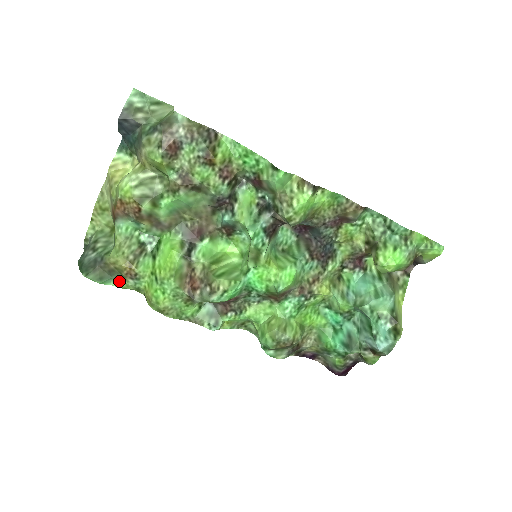
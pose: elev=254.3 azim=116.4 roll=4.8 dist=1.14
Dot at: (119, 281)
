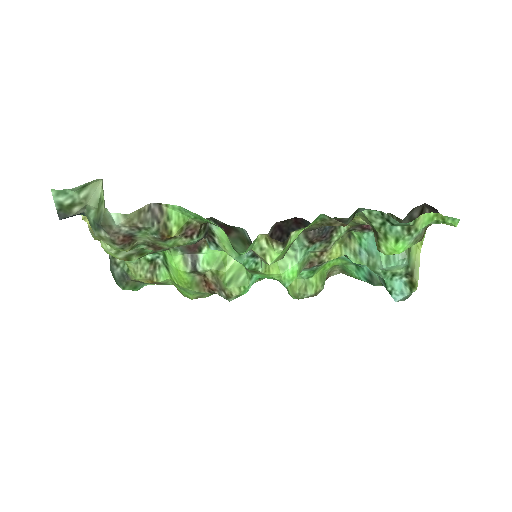
Dot at: (150, 284)
